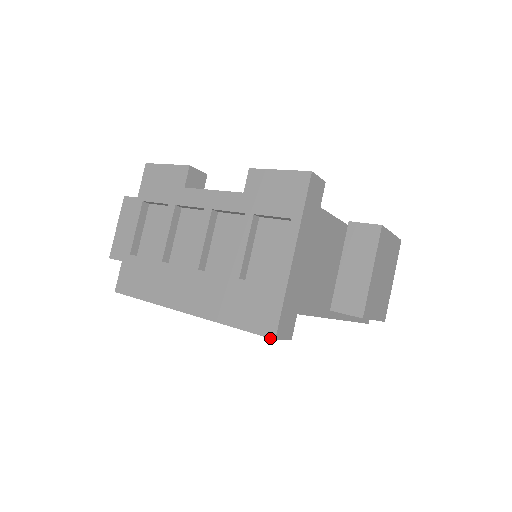
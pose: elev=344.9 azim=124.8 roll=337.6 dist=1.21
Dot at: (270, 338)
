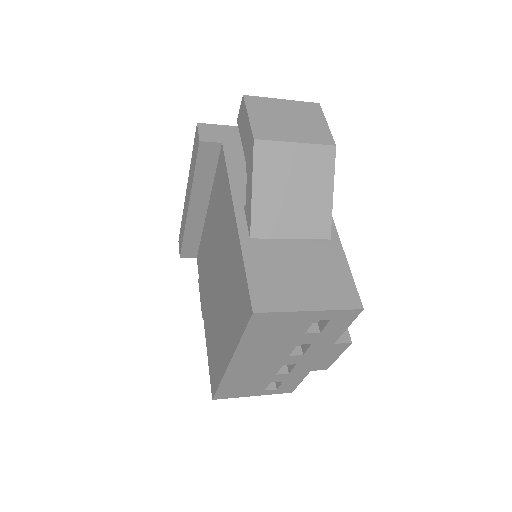
Dot at: (197, 126)
